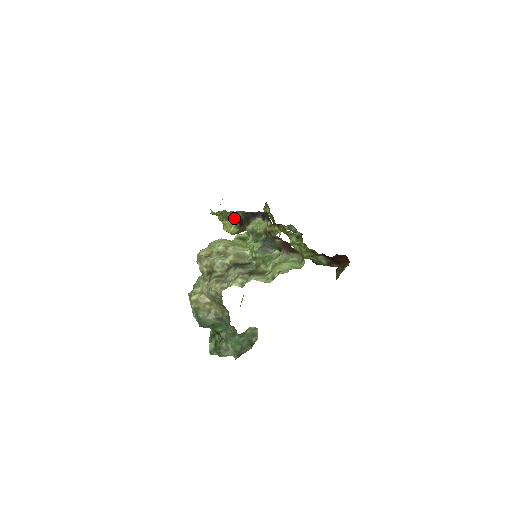
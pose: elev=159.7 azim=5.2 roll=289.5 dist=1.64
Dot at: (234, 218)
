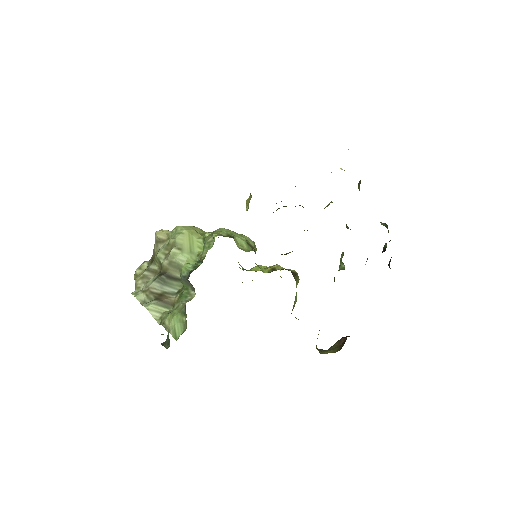
Dot at: occluded
